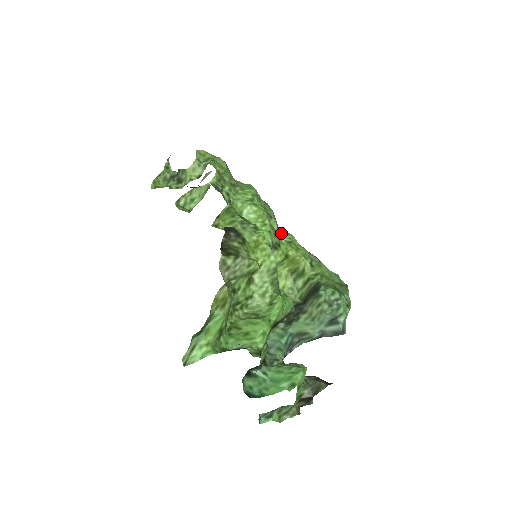
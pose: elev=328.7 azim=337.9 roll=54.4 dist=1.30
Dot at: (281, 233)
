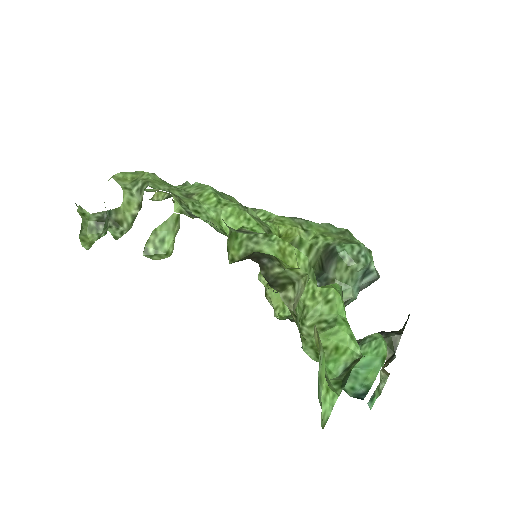
Dot at: occluded
